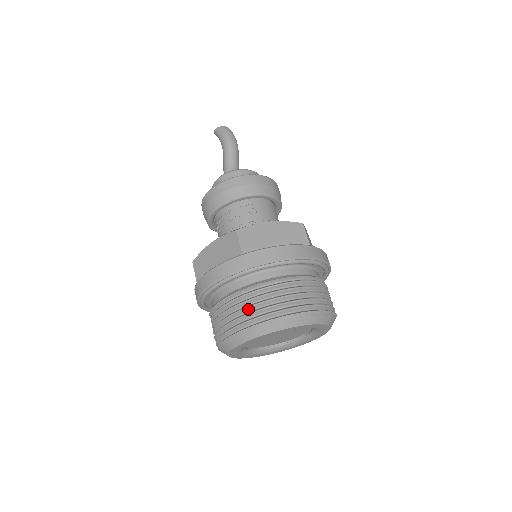
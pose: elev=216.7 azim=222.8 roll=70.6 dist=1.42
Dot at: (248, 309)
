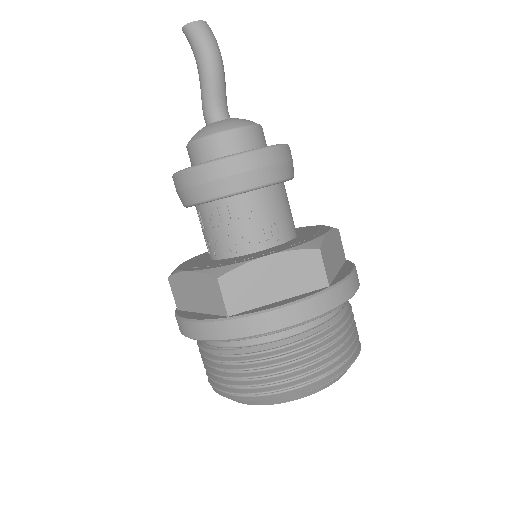
Dot at: (240, 379)
